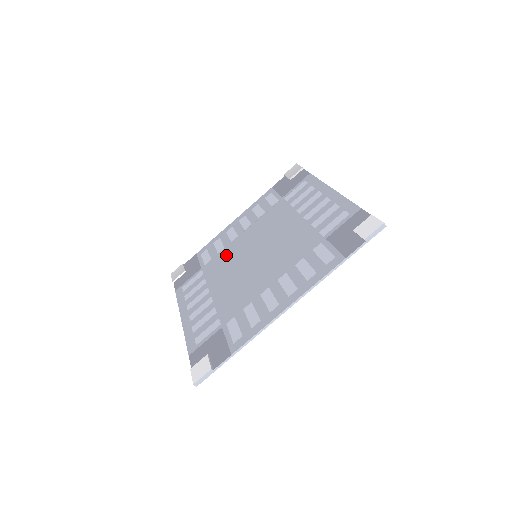
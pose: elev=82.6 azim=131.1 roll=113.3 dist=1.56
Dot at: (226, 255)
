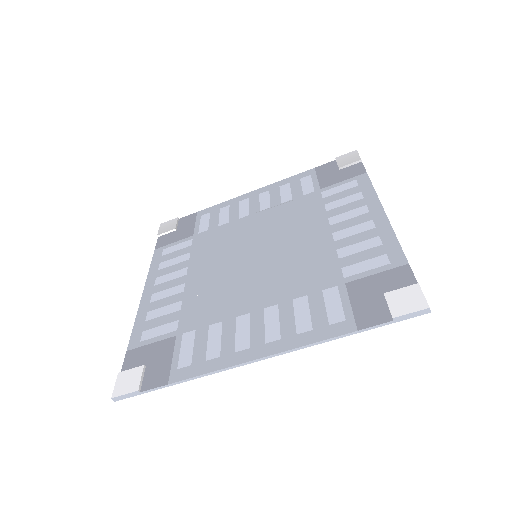
Dot at: (225, 234)
